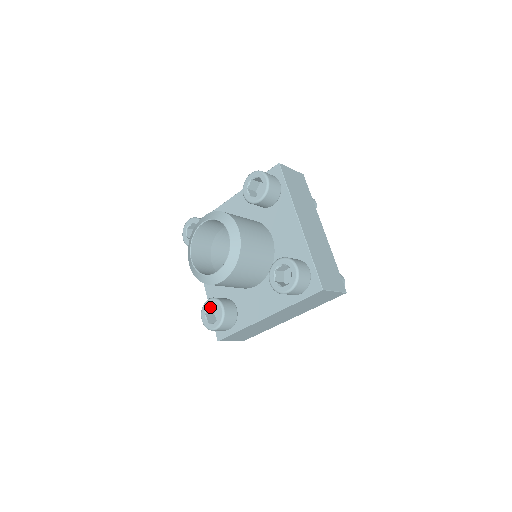
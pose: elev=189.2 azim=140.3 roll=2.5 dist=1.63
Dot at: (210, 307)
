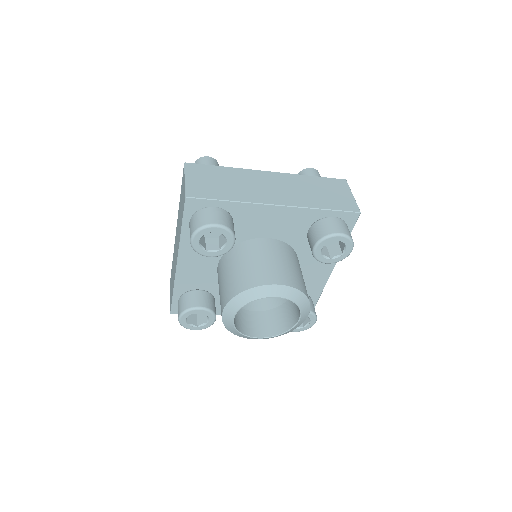
Dot at: occluded
